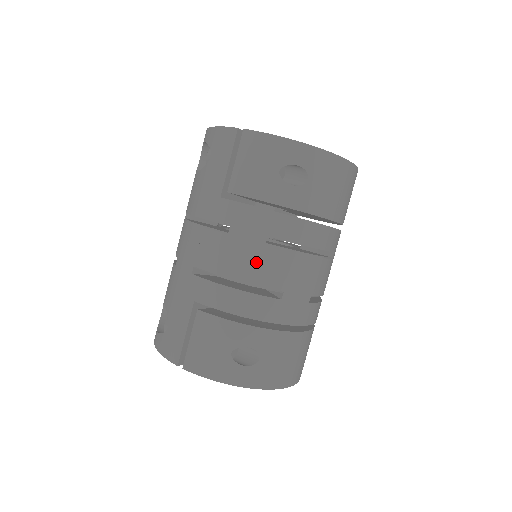
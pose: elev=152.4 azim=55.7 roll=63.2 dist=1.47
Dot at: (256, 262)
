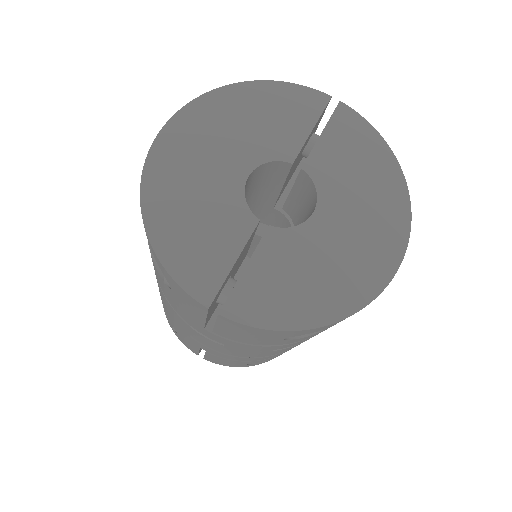
Dot at: (262, 354)
